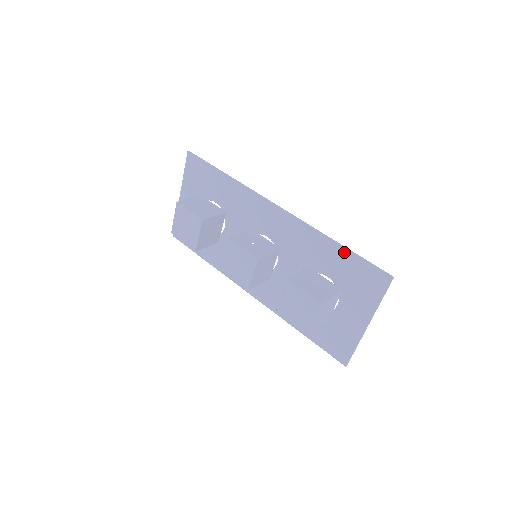
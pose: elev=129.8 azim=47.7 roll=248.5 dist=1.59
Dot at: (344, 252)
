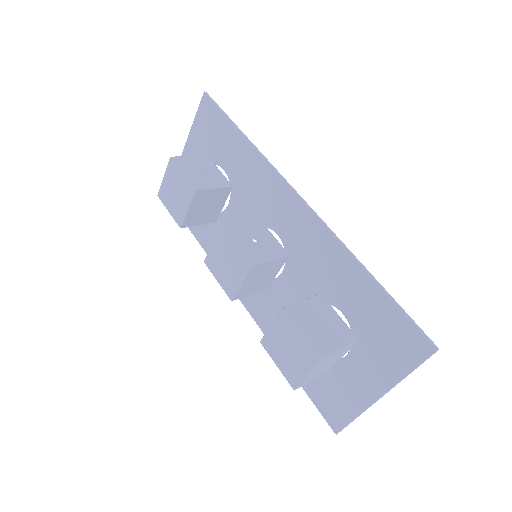
Dot at: (376, 290)
